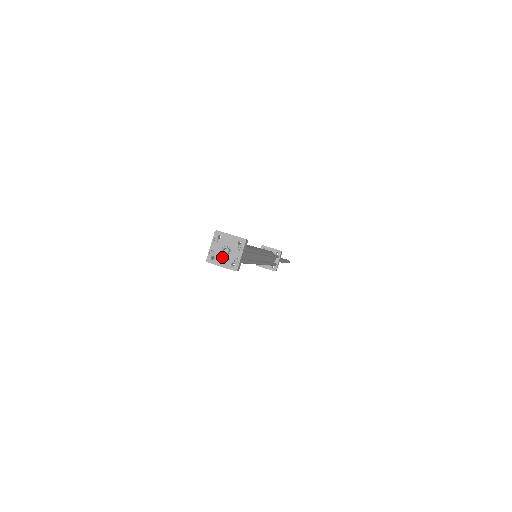
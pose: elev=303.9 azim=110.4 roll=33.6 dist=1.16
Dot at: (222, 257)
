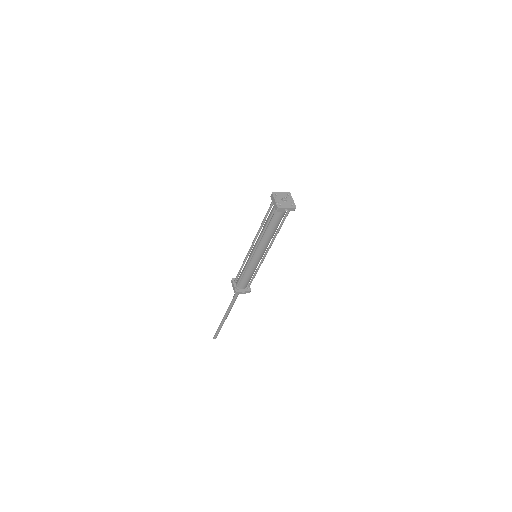
Dot at: (284, 203)
